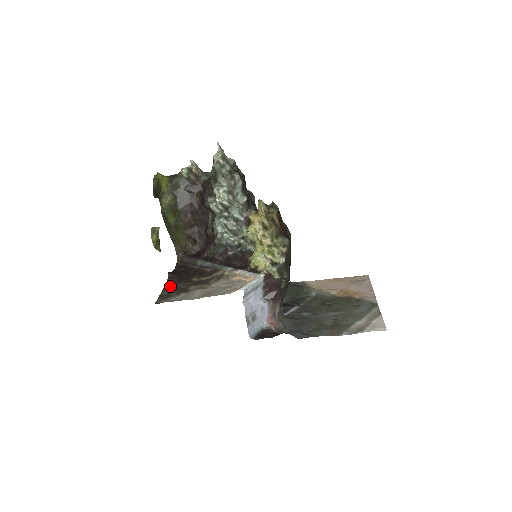
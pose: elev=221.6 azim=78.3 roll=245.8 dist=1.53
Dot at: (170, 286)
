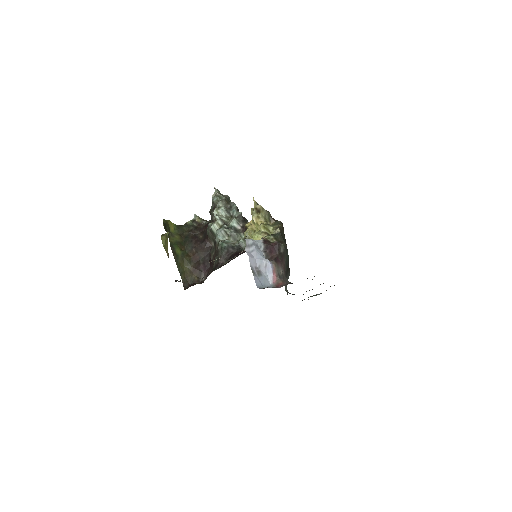
Dot at: occluded
